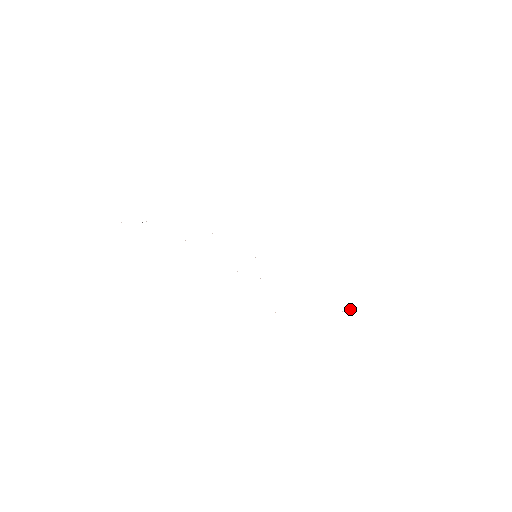
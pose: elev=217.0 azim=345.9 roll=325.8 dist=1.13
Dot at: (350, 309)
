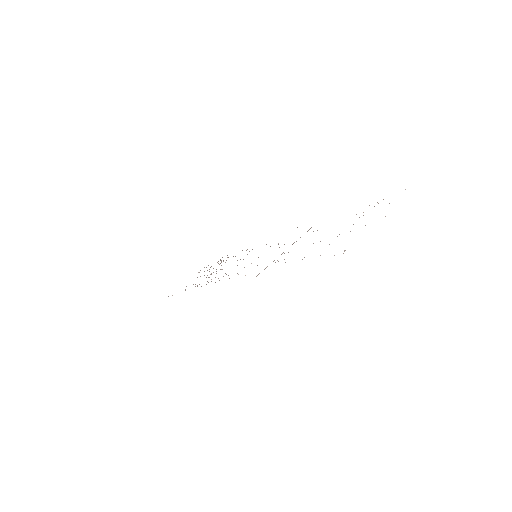
Dot at: occluded
